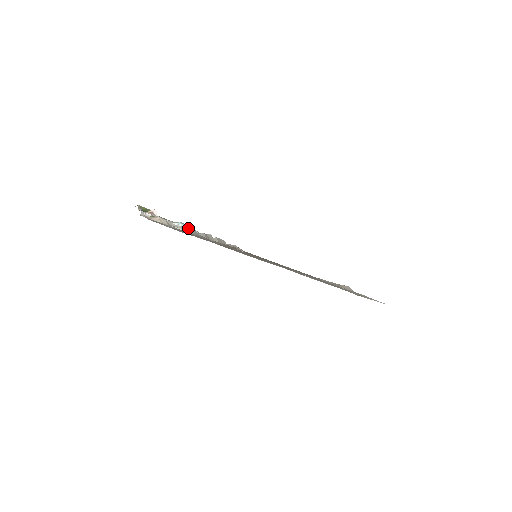
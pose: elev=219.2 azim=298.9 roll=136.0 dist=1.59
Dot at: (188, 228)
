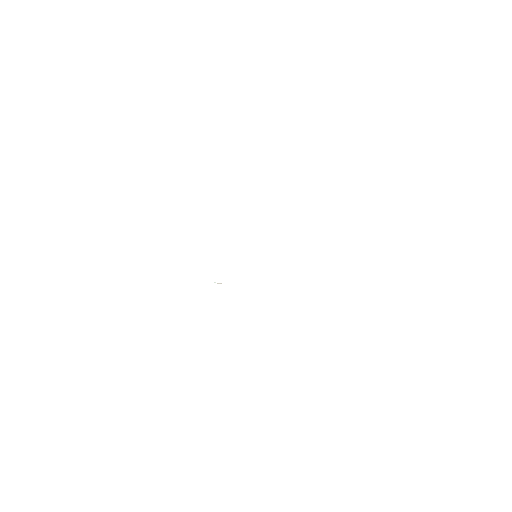
Dot at: occluded
